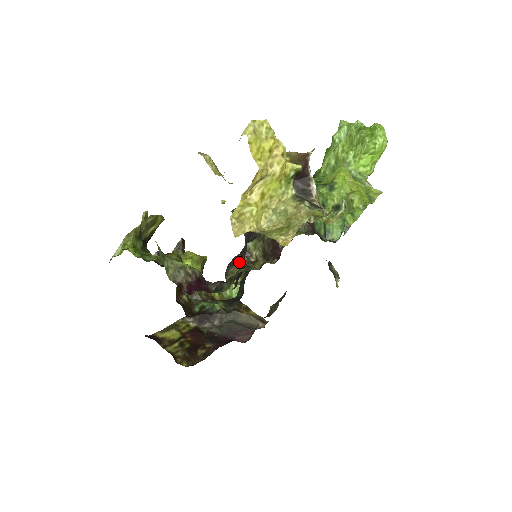
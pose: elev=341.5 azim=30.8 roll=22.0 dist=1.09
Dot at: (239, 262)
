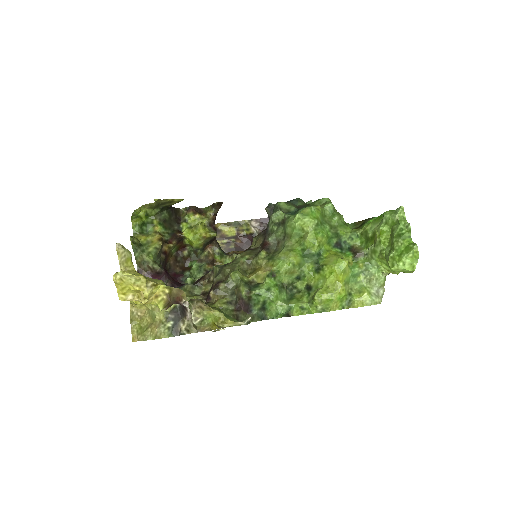
Dot at: (263, 239)
